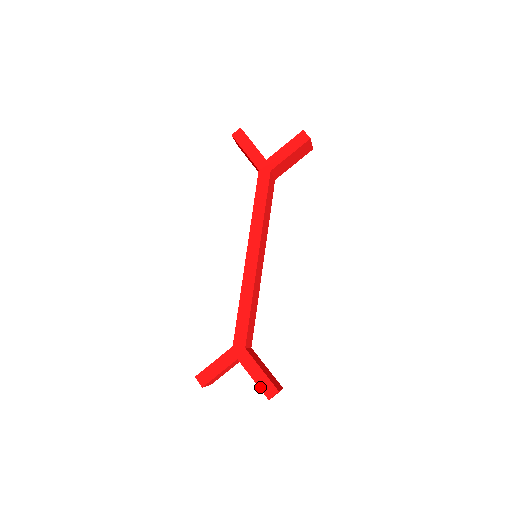
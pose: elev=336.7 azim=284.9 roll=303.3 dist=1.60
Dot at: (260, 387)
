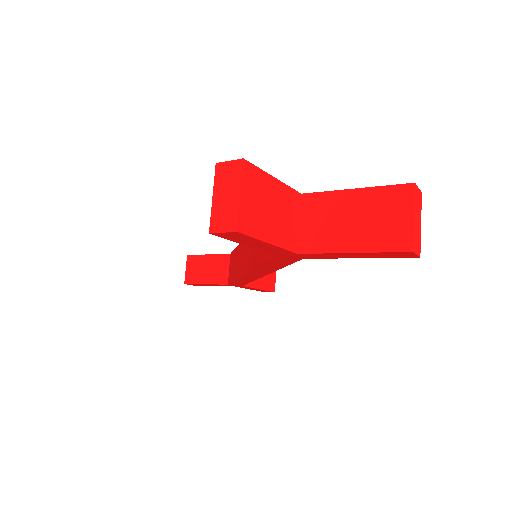
Dot at: (379, 187)
